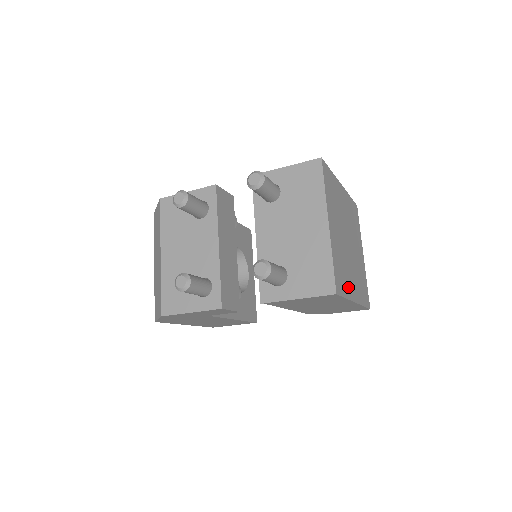
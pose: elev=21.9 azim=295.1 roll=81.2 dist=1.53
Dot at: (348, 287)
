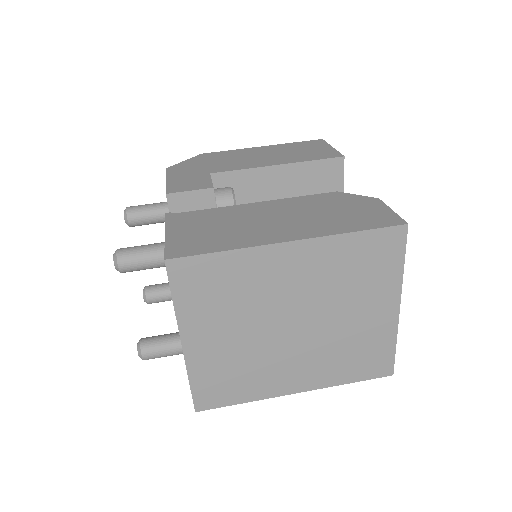
Dot at: (261, 387)
